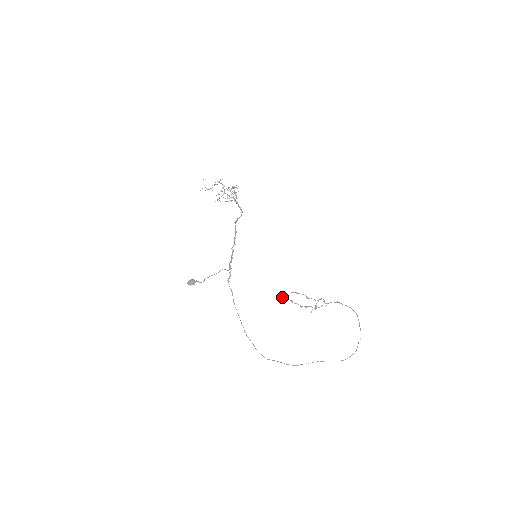
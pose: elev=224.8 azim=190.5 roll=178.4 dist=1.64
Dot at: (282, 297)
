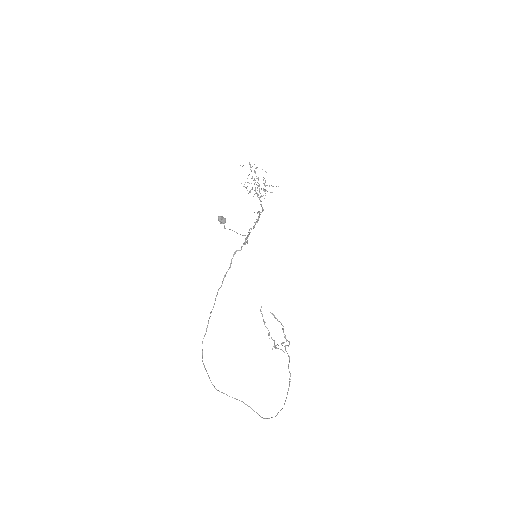
Dot at: (261, 311)
